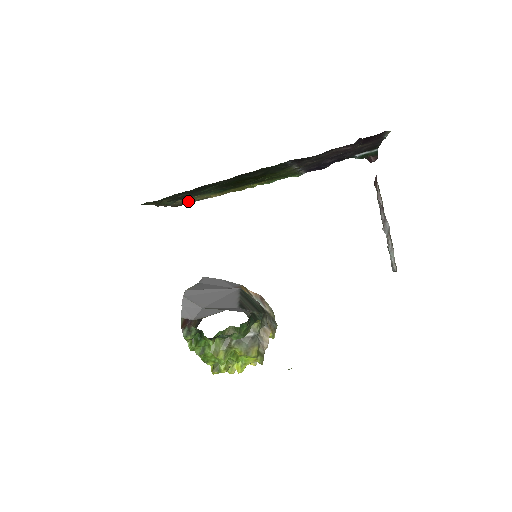
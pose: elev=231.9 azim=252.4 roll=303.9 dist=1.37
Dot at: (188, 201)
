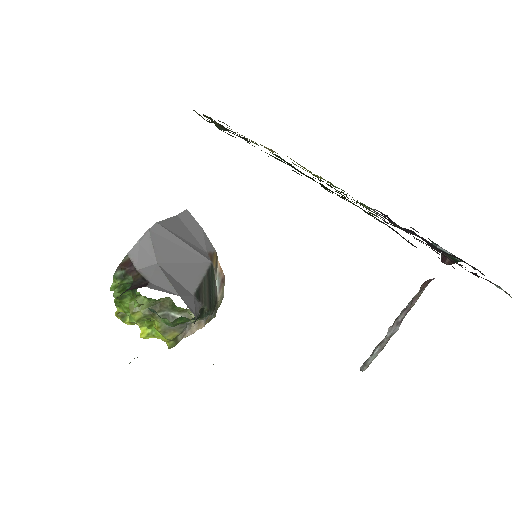
Dot at: occluded
